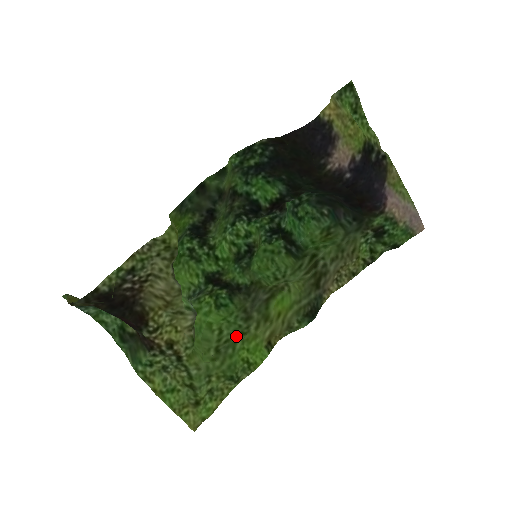
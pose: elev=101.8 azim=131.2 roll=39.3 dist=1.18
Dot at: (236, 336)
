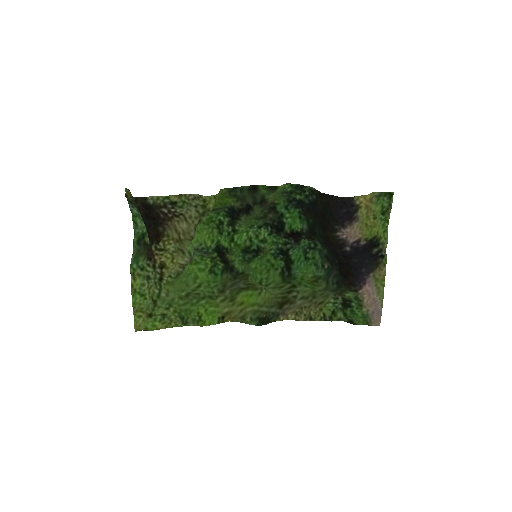
Dot at: (206, 296)
